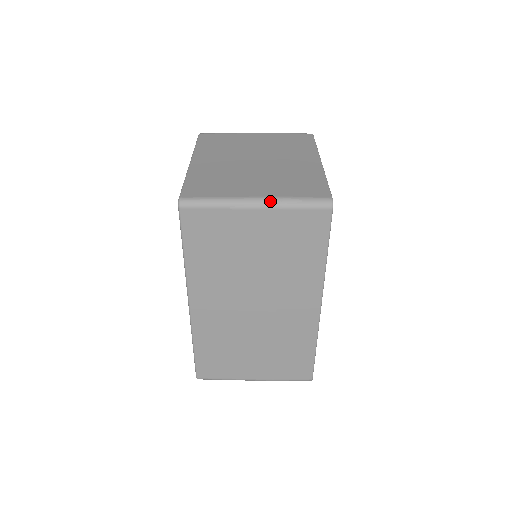
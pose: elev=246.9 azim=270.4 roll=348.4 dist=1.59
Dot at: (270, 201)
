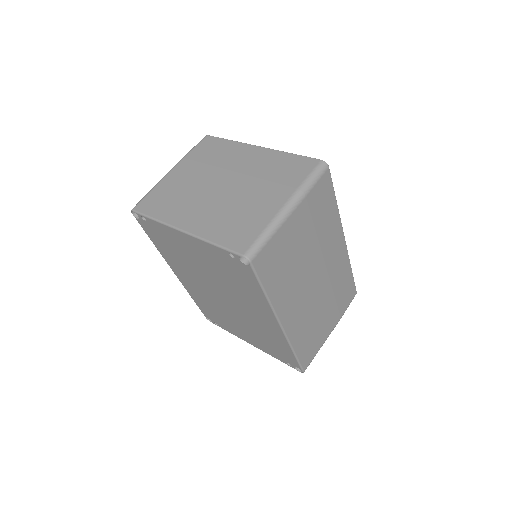
Dot at: (296, 198)
